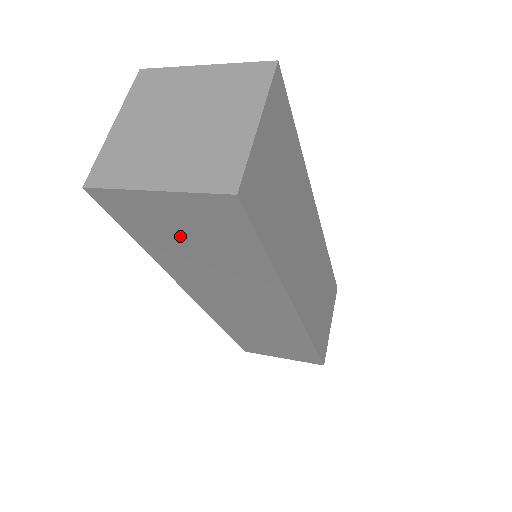
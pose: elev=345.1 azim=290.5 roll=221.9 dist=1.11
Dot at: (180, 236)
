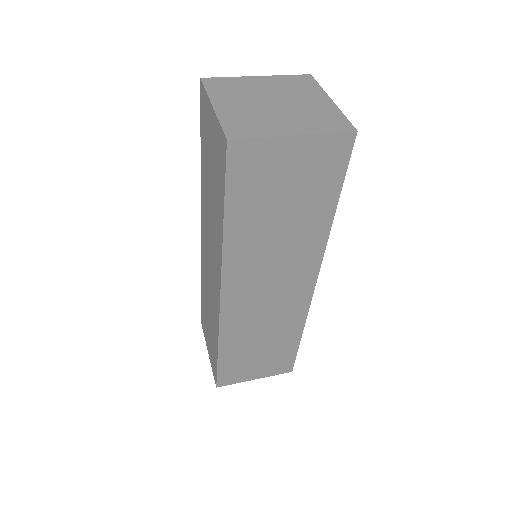
Dot at: (276, 194)
